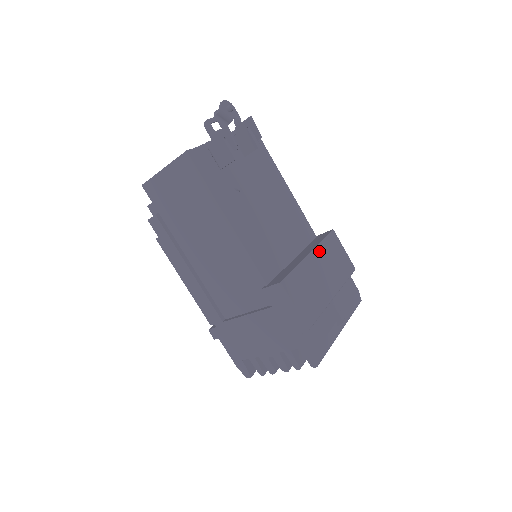
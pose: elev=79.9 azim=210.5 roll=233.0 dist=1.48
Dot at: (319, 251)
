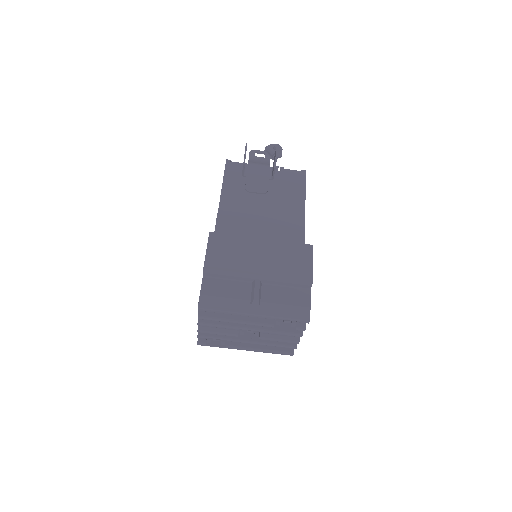
Dot at: (275, 244)
